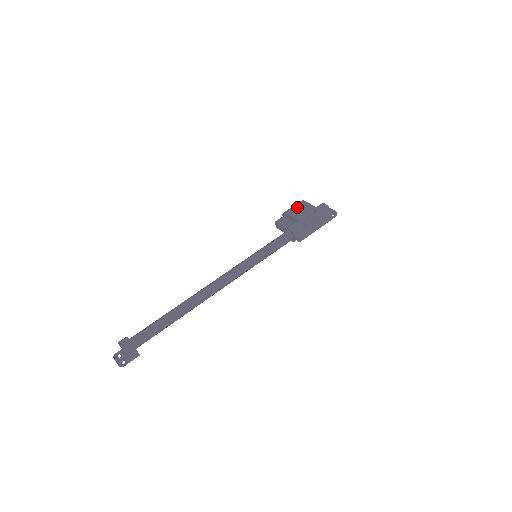
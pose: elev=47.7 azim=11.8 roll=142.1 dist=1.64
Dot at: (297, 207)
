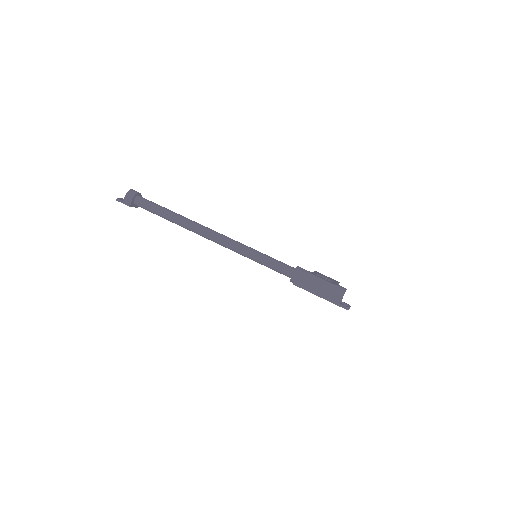
Dot at: occluded
